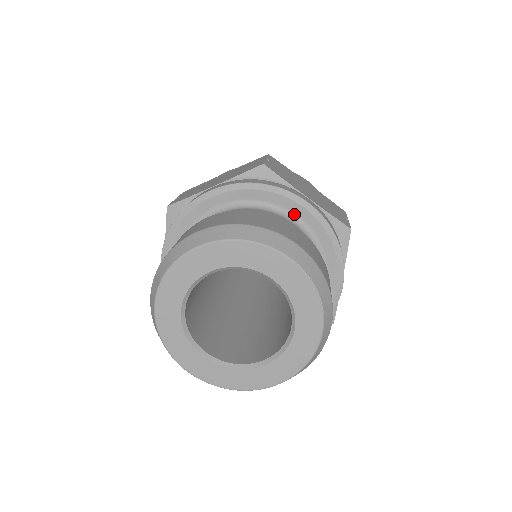
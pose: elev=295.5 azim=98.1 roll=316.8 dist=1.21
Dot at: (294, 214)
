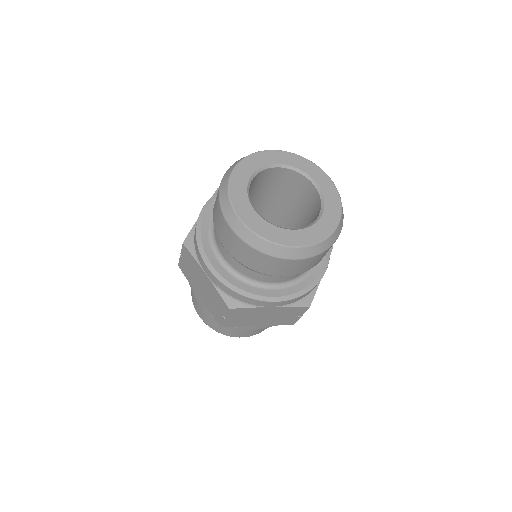
Dot at: occluded
